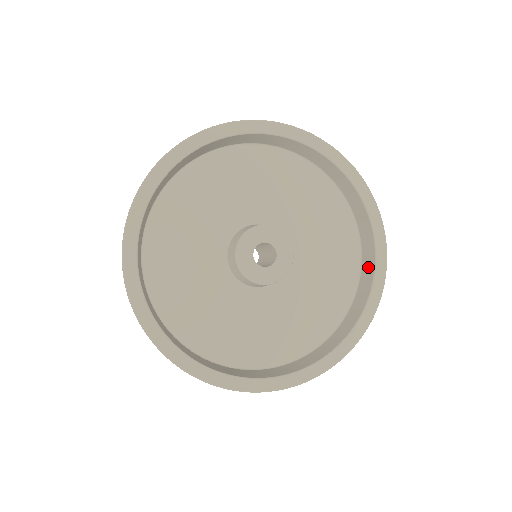
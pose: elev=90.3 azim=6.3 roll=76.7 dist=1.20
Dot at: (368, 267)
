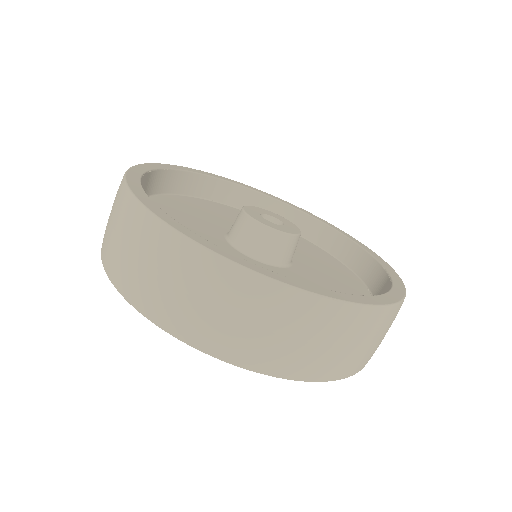
Dot at: (343, 248)
